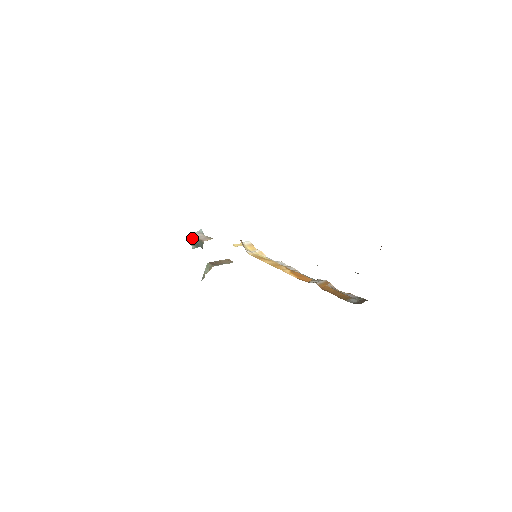
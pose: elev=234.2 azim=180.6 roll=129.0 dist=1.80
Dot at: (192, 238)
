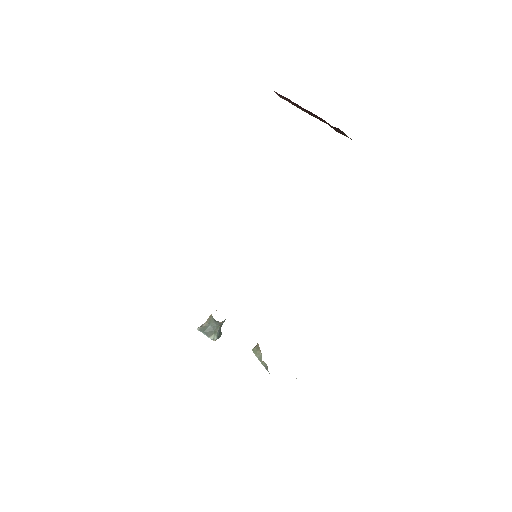
Dot at: (201, 330)
